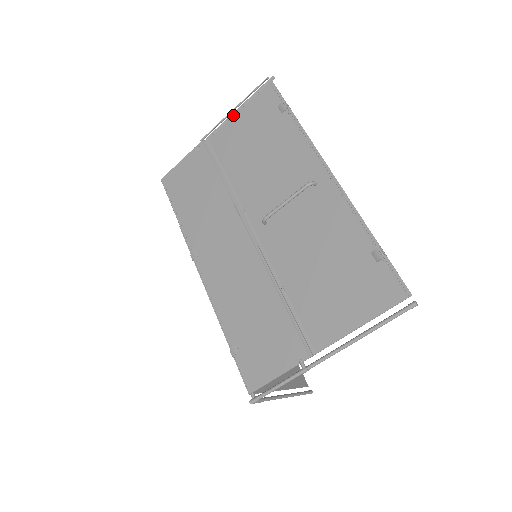
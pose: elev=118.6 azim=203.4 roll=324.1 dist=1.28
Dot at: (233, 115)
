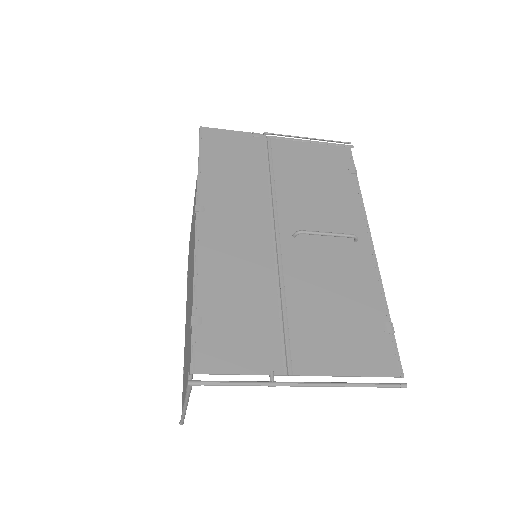
Dot at: (305, 141)
